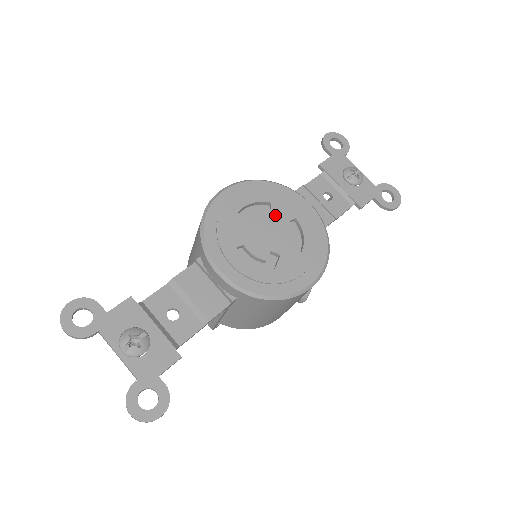
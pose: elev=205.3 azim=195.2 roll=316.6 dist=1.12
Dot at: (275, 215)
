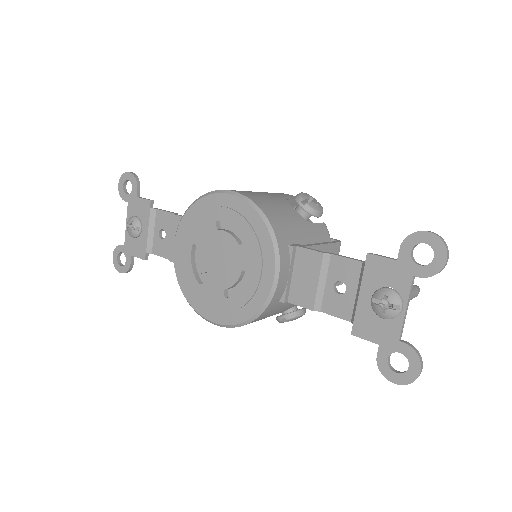
Dot at: (237, 253)
